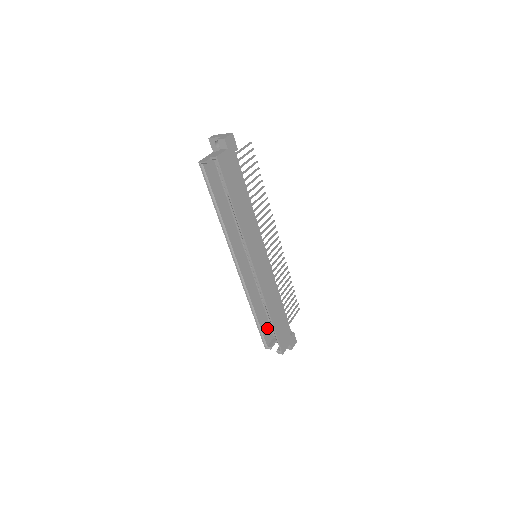
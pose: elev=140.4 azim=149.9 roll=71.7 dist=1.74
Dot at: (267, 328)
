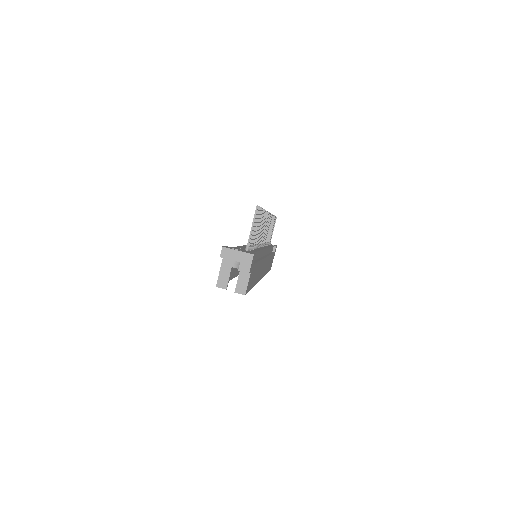
Dot at: occluded
